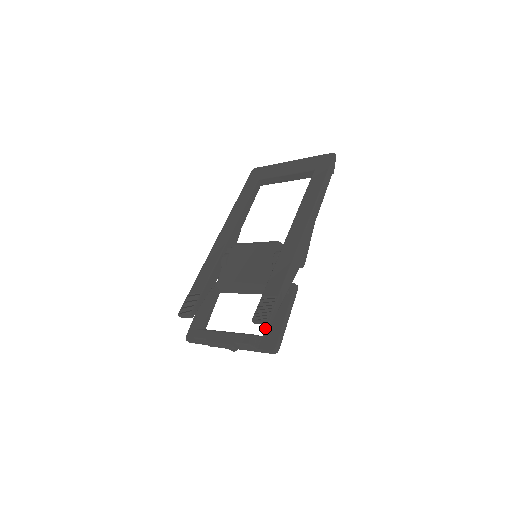
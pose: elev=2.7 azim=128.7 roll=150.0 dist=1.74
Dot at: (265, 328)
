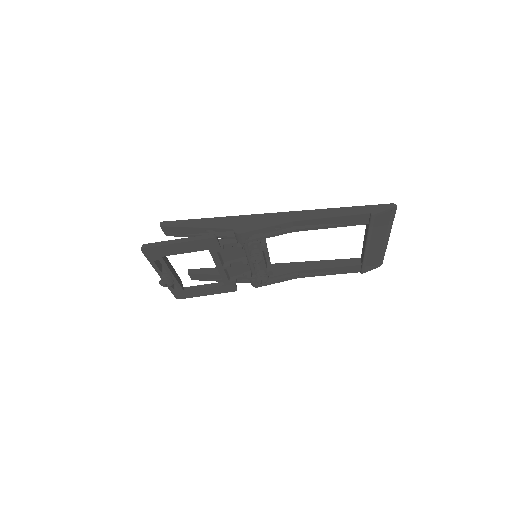
Dot at: occluded
